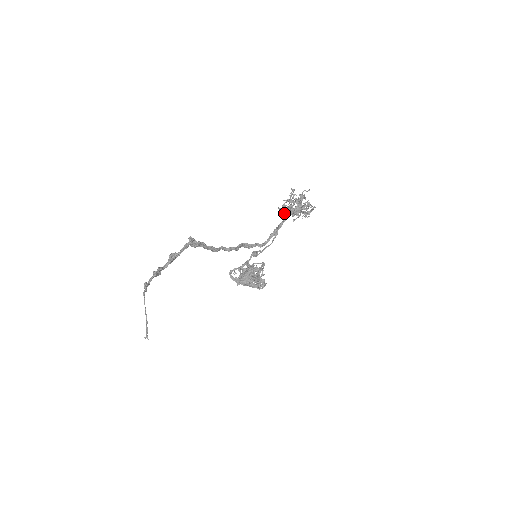
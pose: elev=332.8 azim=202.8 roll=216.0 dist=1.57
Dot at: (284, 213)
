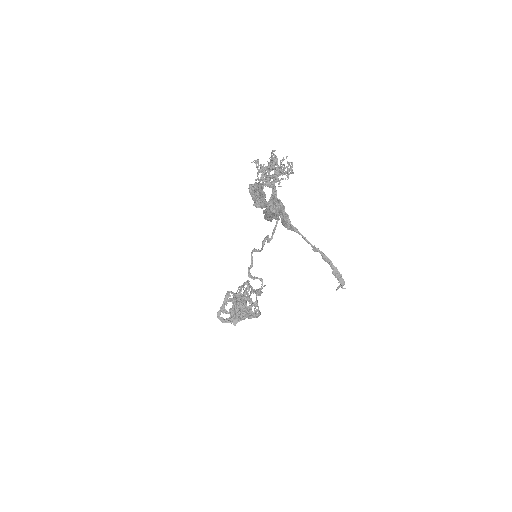
Dot at: (268, 182)
